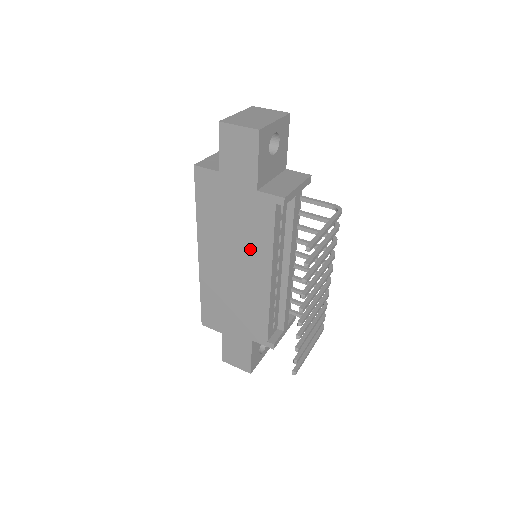
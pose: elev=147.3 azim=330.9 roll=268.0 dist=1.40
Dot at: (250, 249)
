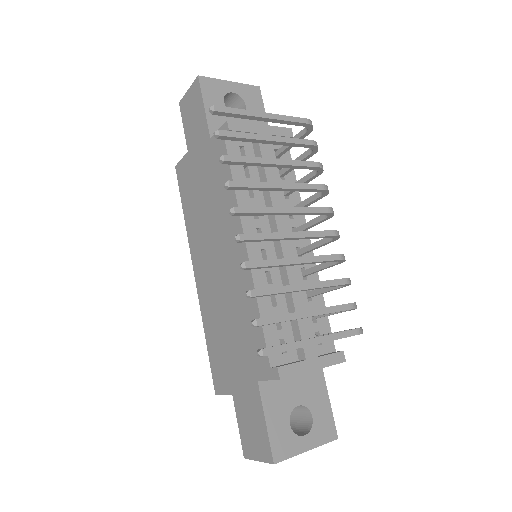
Dot at: (222, 219)
